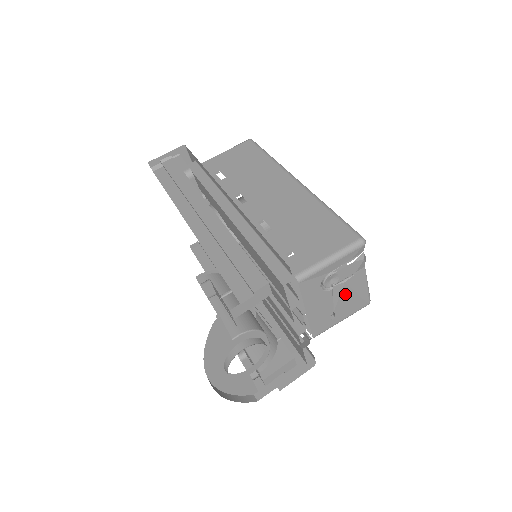
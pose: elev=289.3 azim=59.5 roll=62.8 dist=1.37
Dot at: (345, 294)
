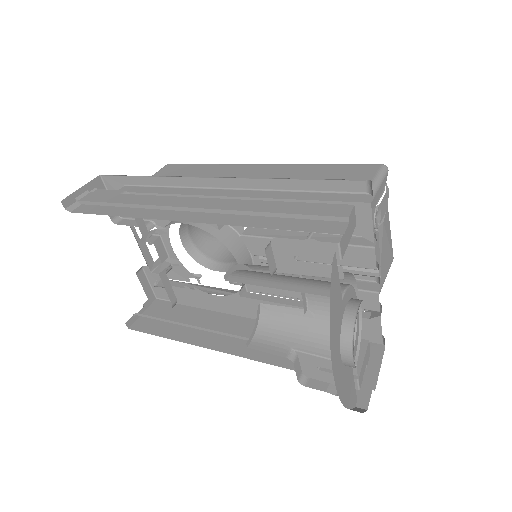
Dot at: (384, 241)
